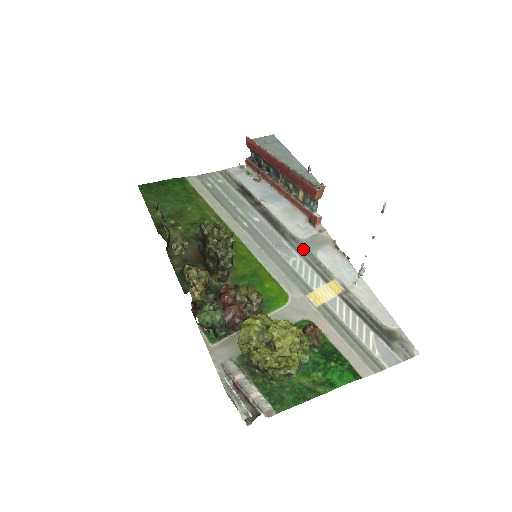
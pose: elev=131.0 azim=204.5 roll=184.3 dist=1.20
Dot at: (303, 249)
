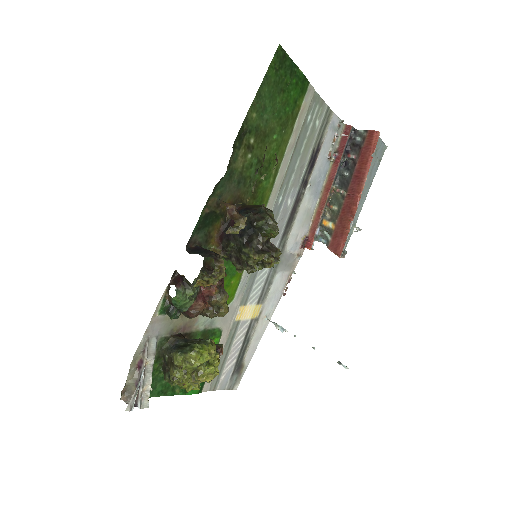
Dot at: occluded
